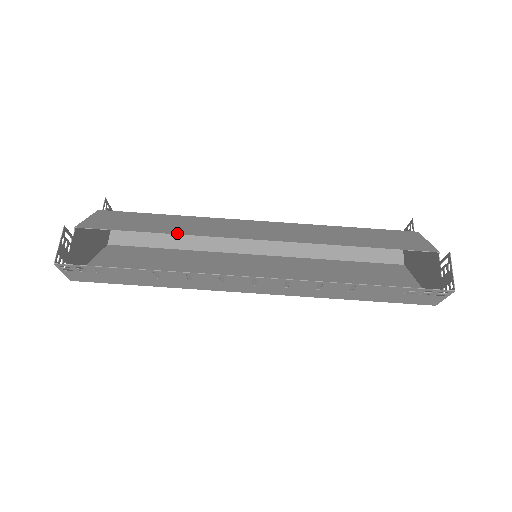
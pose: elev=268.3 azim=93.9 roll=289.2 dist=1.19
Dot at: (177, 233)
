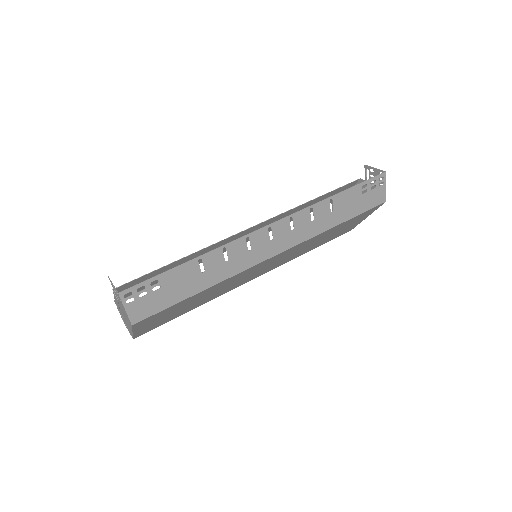
Dot at: (194, 253)
